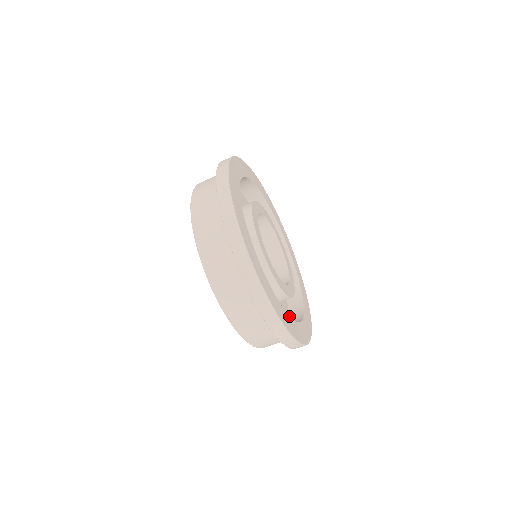
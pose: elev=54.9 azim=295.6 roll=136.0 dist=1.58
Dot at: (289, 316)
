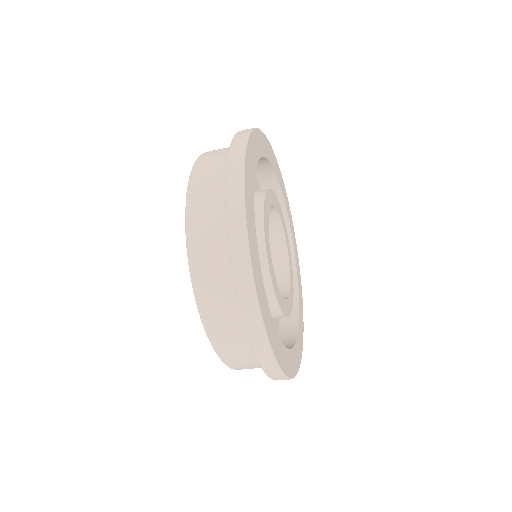
Dot at: (292, 348)
